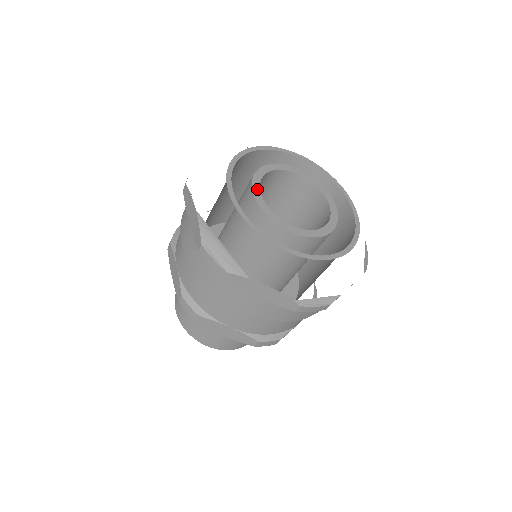
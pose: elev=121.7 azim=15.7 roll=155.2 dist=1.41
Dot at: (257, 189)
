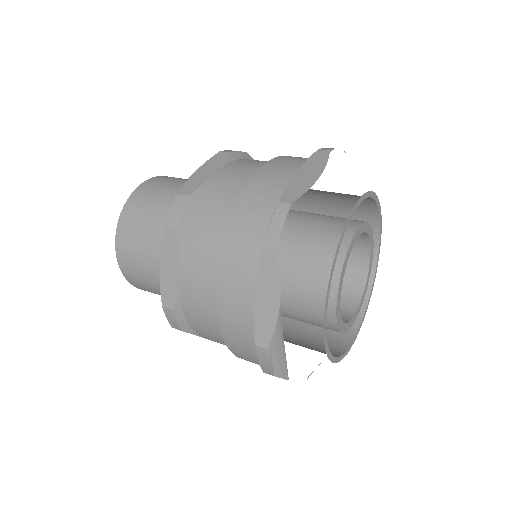
Dot at: (342, 281)
